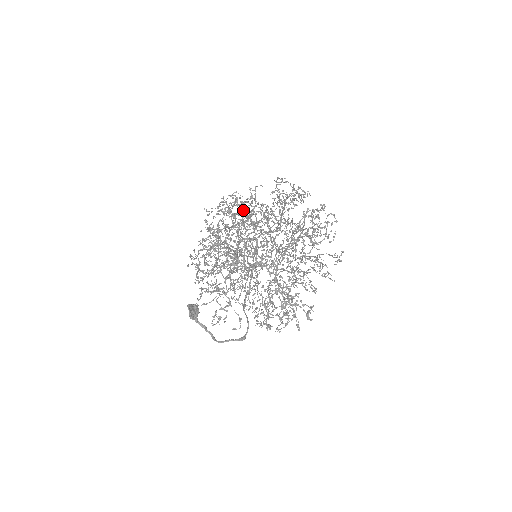
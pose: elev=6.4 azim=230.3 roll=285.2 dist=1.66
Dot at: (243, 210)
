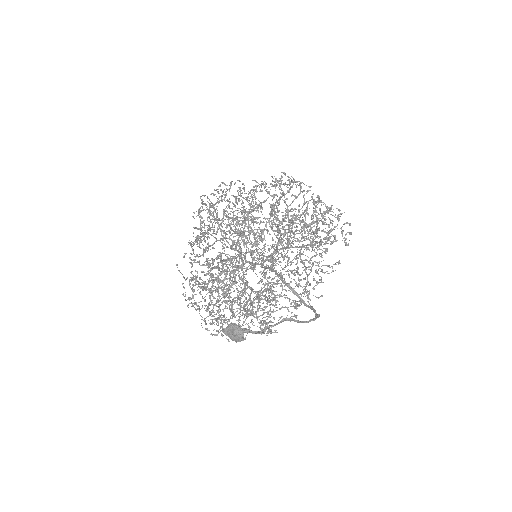
Dot at: occluded
